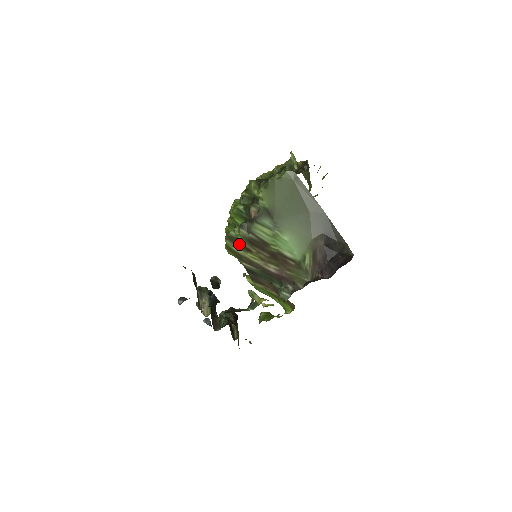
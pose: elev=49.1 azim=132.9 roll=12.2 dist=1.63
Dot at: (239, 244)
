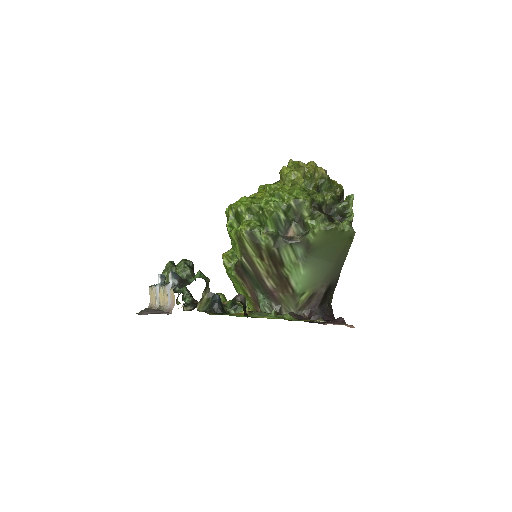
Dot at: (257, 247)
